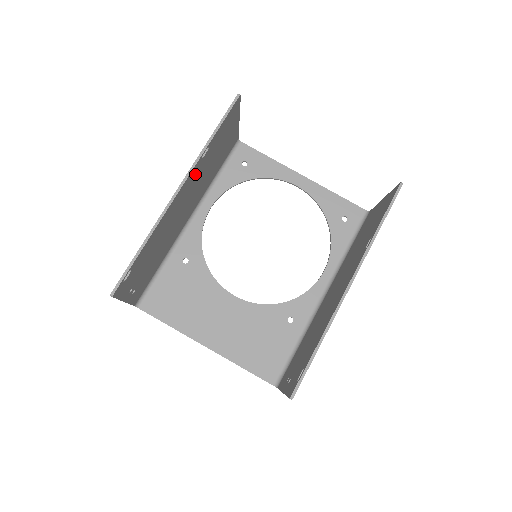
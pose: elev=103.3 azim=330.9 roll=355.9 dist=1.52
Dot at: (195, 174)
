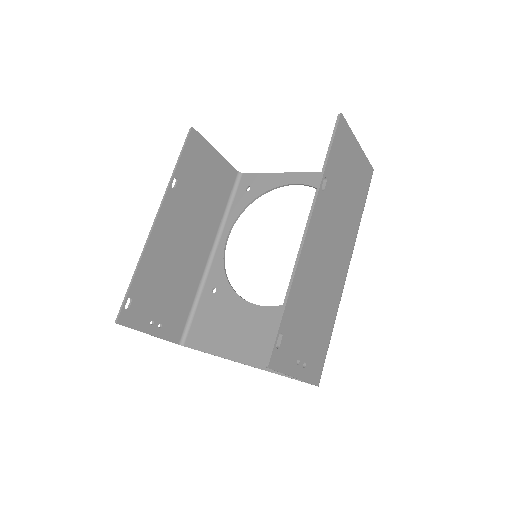
Dot at: (175, 205)
